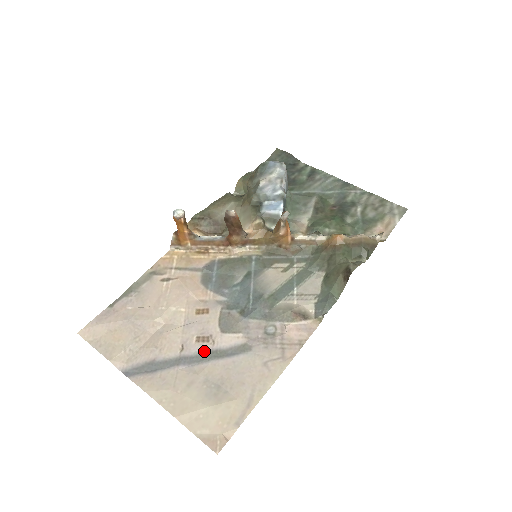
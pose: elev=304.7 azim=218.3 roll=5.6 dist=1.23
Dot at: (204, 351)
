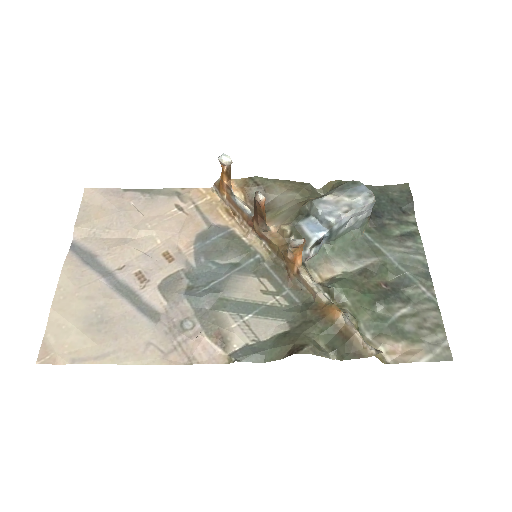
Dot at: (130, 286)
